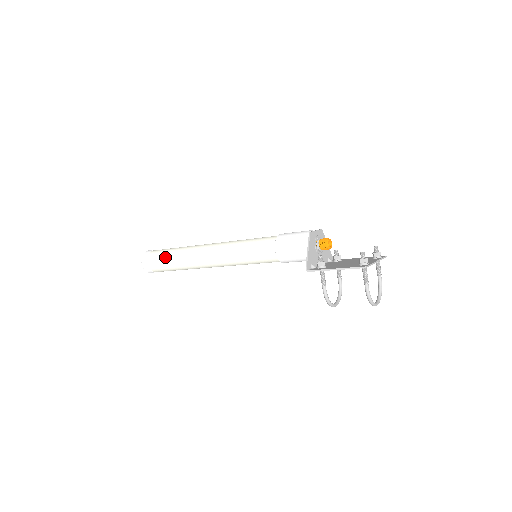
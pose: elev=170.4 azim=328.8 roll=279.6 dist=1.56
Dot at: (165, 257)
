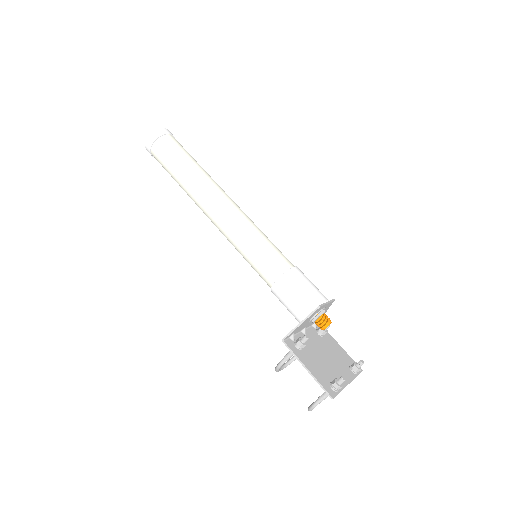
Dot at: (173, 160)
